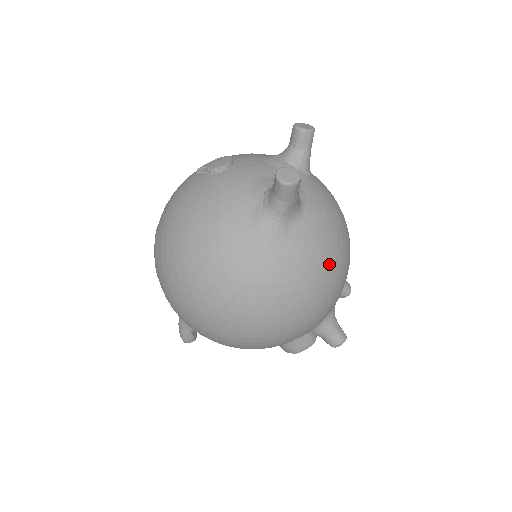
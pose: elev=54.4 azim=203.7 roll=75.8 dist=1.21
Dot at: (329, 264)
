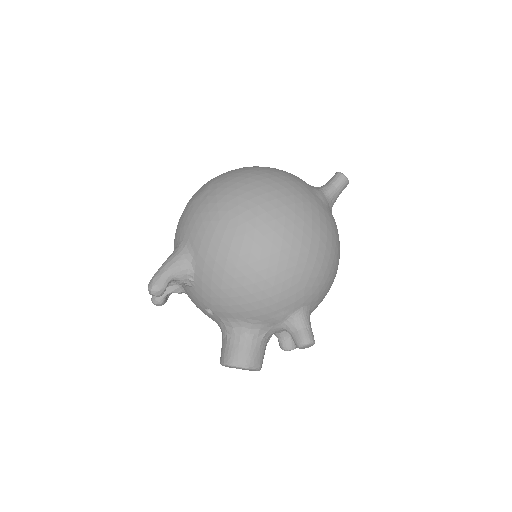
Dot at: (339, 251)
